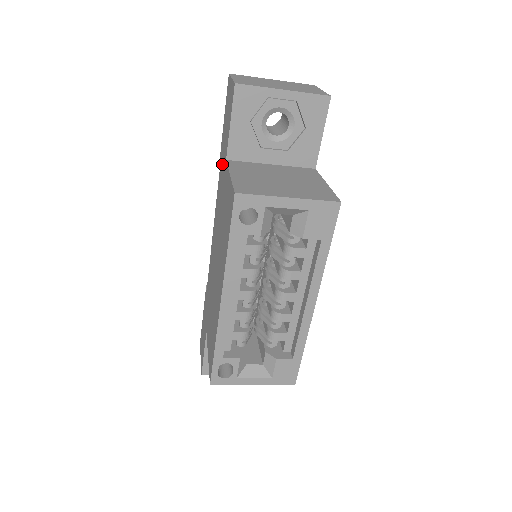
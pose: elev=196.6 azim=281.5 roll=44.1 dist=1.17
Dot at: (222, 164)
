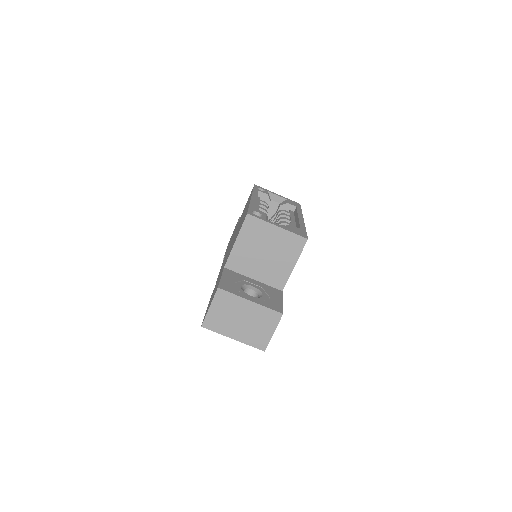
Dot at: (230, 241)
